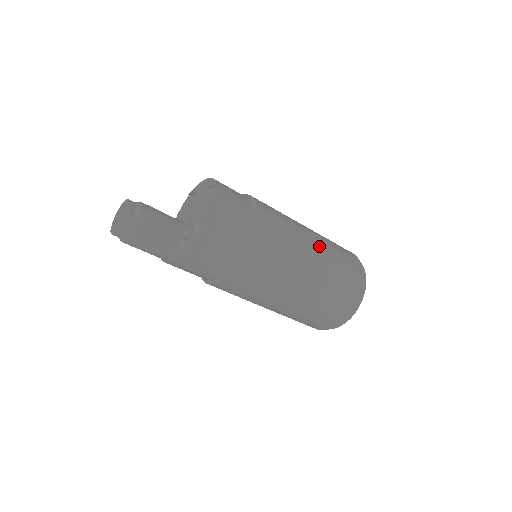
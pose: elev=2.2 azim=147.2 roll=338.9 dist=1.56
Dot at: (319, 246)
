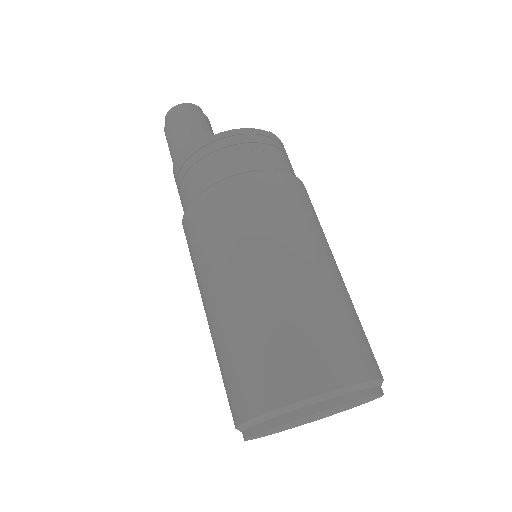
Dot at: (315, 275)
